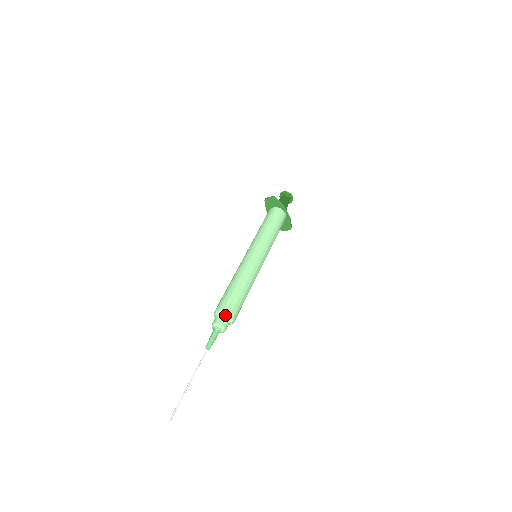
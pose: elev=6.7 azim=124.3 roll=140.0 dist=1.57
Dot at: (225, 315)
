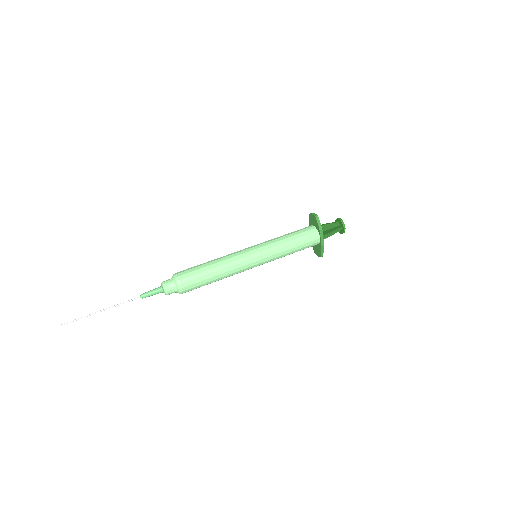
Dot at: (175, 282)
